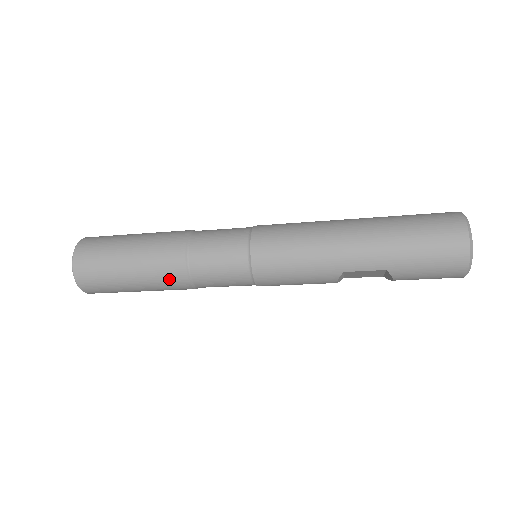
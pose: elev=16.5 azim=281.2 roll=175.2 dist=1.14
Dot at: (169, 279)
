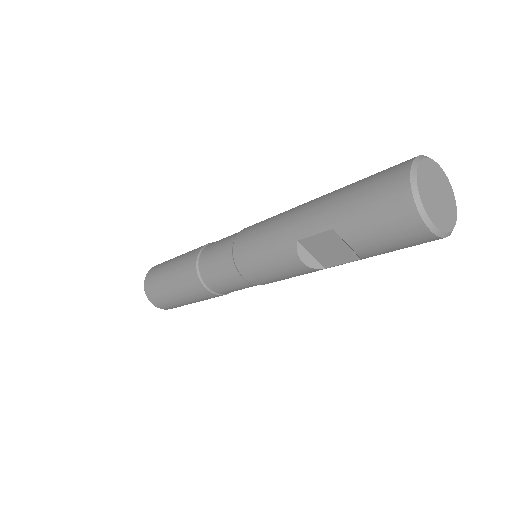
Dot at: (187, 277)
